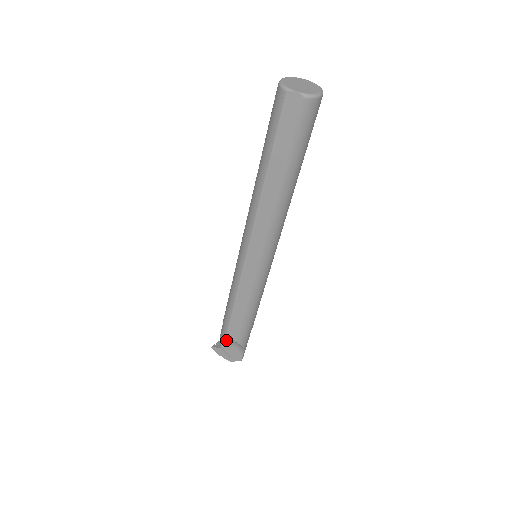
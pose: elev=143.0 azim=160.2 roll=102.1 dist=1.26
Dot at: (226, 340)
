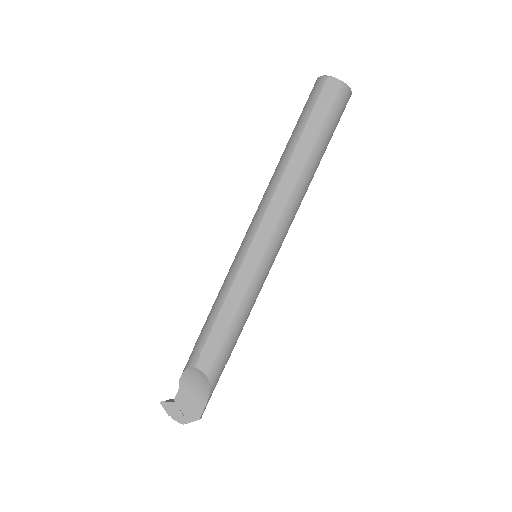
Dot at: (186, 385)
